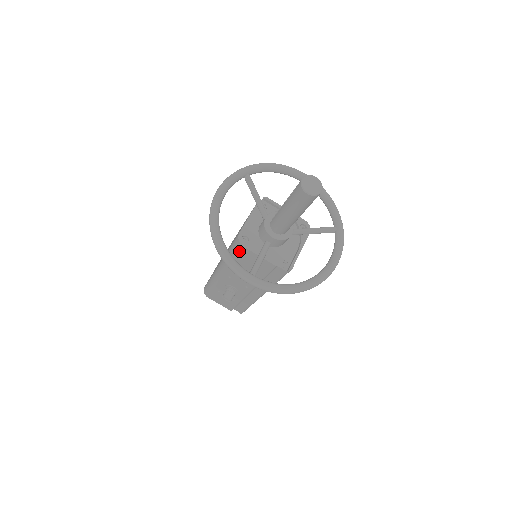
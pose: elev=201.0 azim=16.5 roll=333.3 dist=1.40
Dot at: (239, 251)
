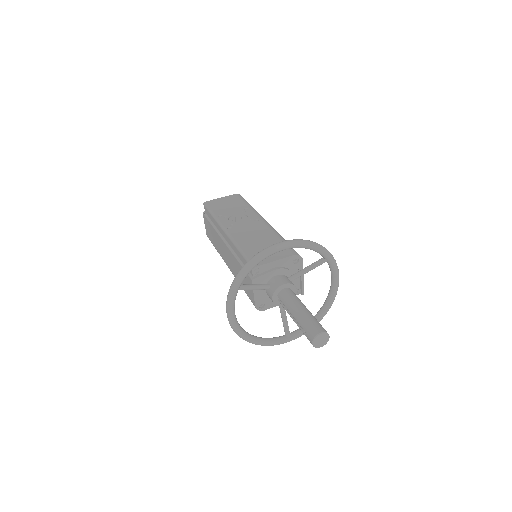
Dot at: occluded
